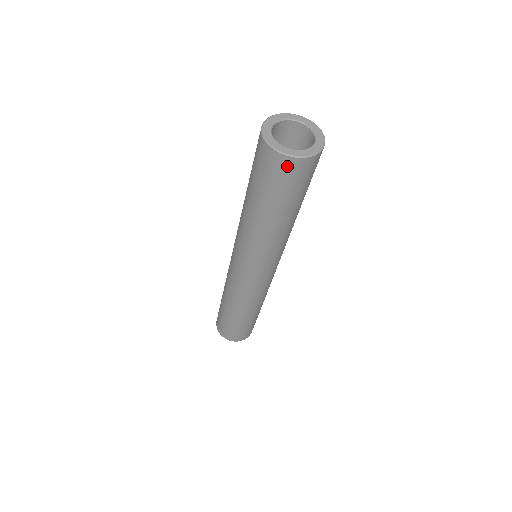
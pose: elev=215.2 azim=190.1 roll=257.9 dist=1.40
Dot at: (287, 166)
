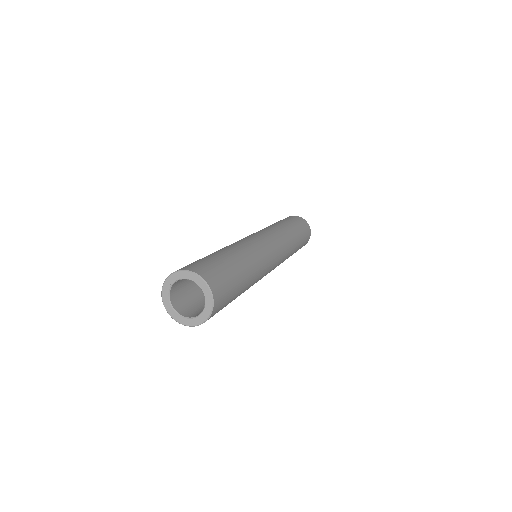
Dot at: occluded
